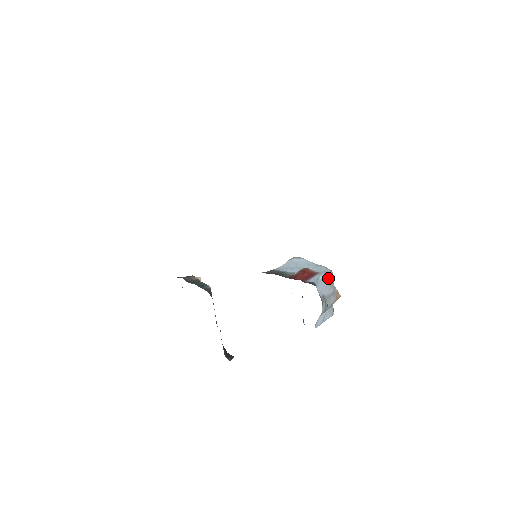
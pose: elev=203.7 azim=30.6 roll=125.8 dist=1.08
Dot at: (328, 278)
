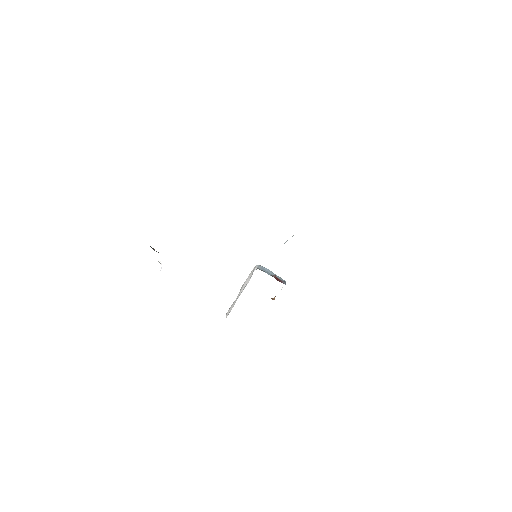
Dot at: occluded
